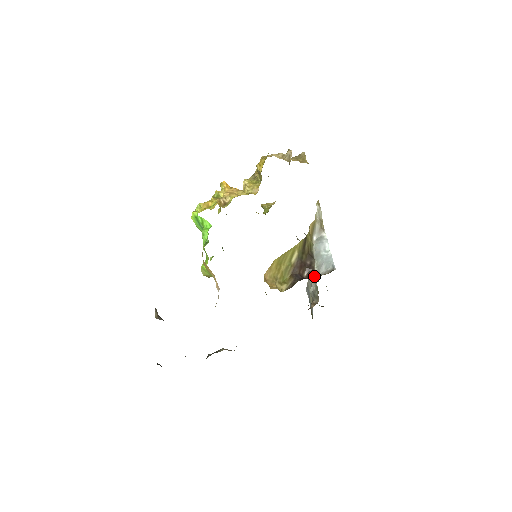
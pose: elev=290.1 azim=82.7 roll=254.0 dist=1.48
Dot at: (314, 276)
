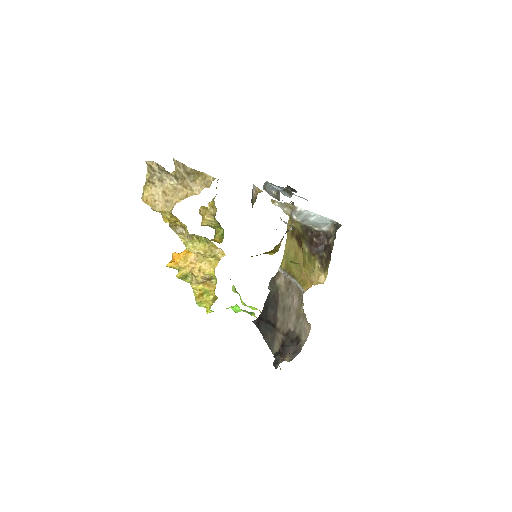
Dot at: (321, 234)
